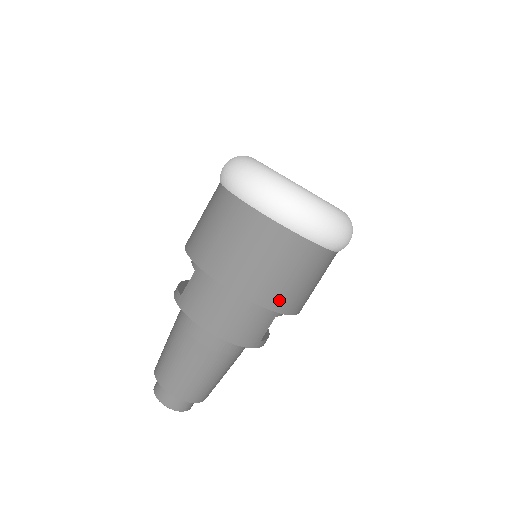
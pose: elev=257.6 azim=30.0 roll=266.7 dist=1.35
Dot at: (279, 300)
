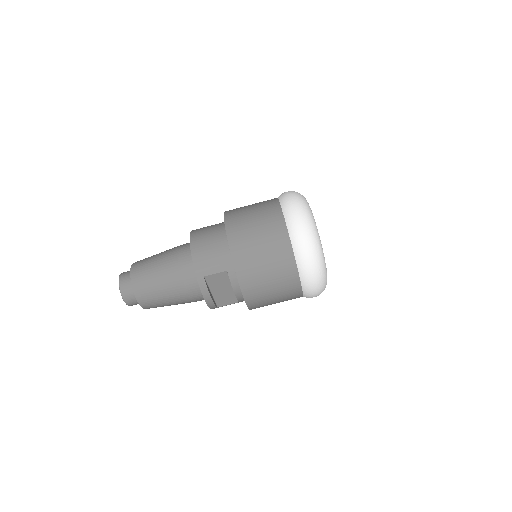
Dot at: (239, 245)
